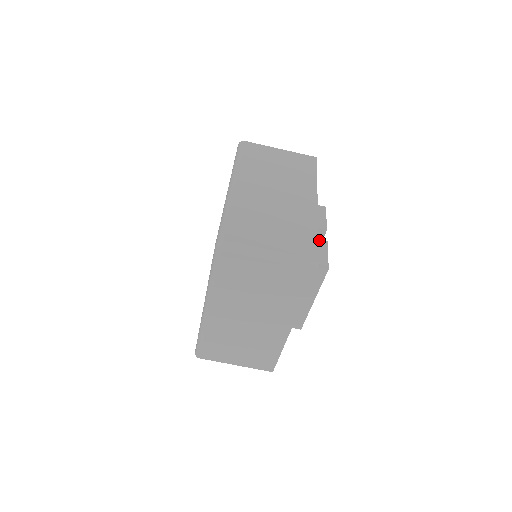
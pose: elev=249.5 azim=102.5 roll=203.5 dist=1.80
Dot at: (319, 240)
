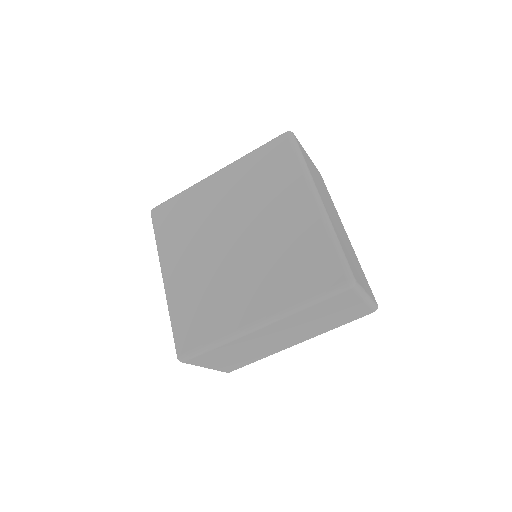
Dot at: occluded
